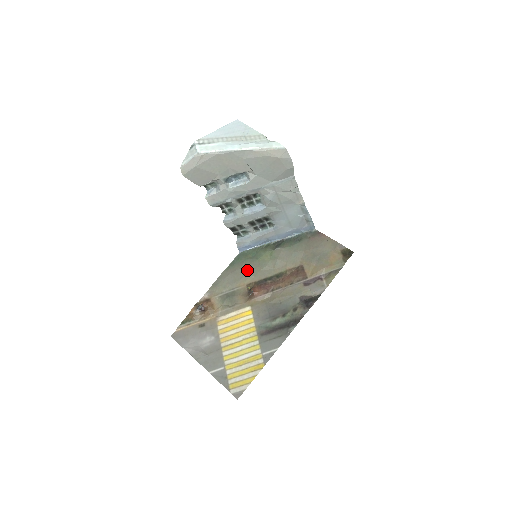
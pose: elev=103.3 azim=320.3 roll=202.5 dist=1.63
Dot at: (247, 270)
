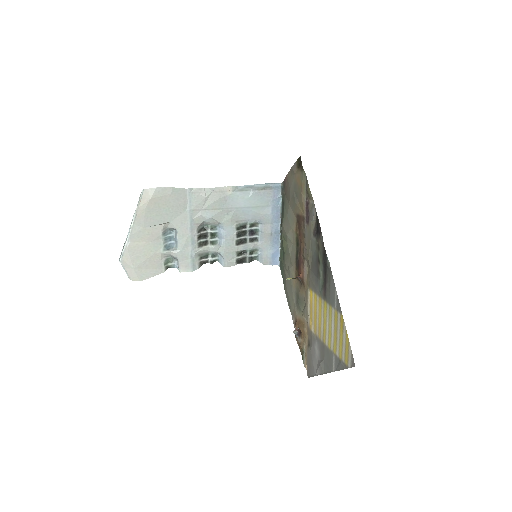
Dot at: (287, 269)
